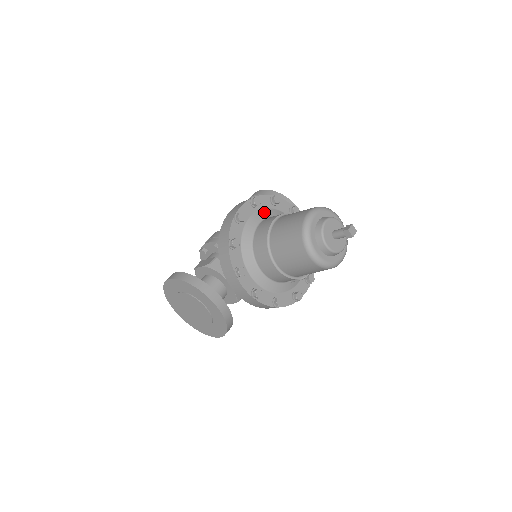
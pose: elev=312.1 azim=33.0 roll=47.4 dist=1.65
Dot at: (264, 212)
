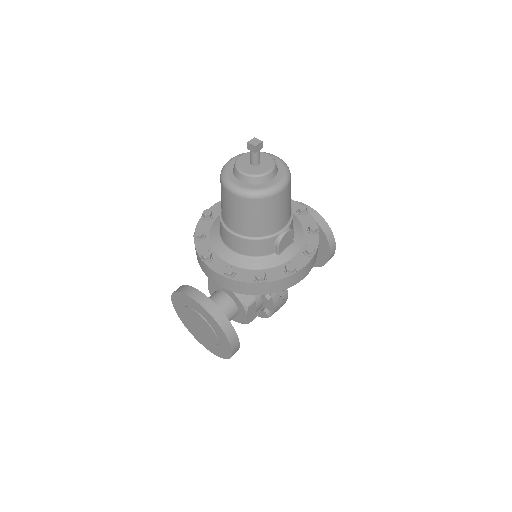
Dot at: occluded
